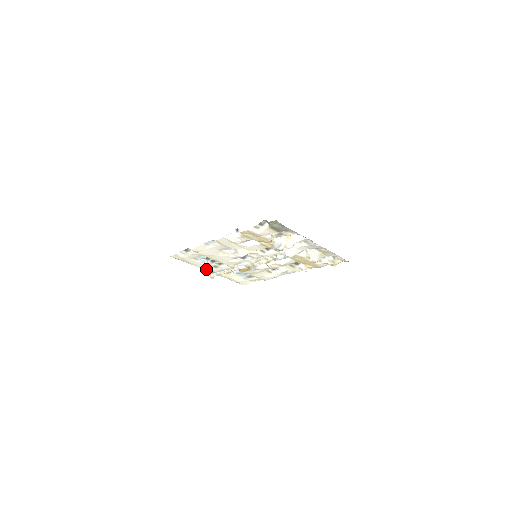
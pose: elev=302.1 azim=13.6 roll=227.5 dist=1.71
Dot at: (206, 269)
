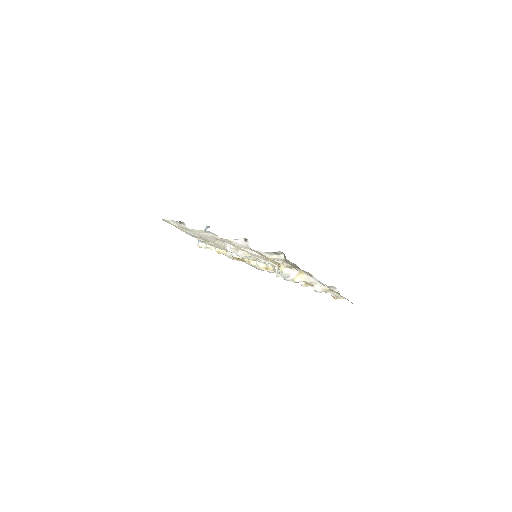
Dot at: (196, 238)
